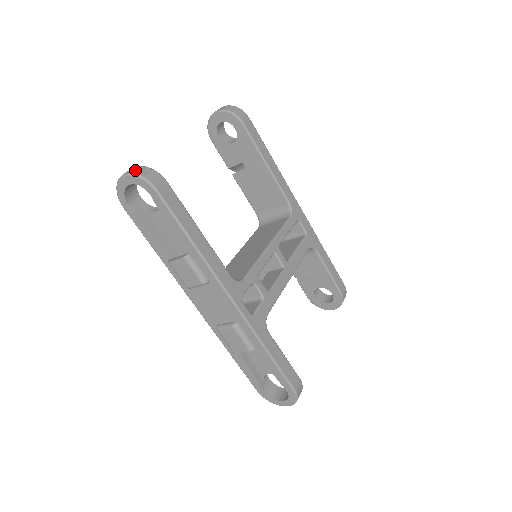
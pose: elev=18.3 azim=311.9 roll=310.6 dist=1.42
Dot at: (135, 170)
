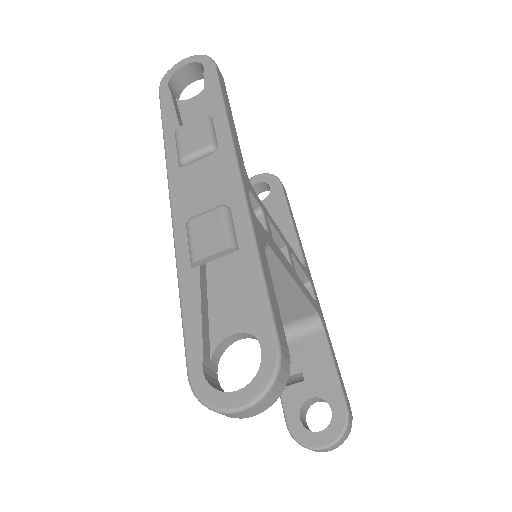
Dot at: occluded
